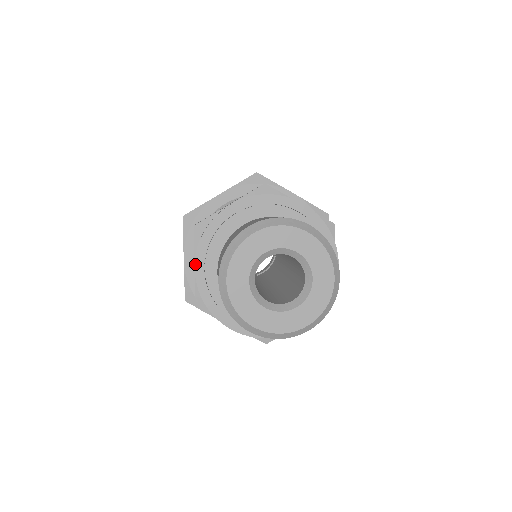
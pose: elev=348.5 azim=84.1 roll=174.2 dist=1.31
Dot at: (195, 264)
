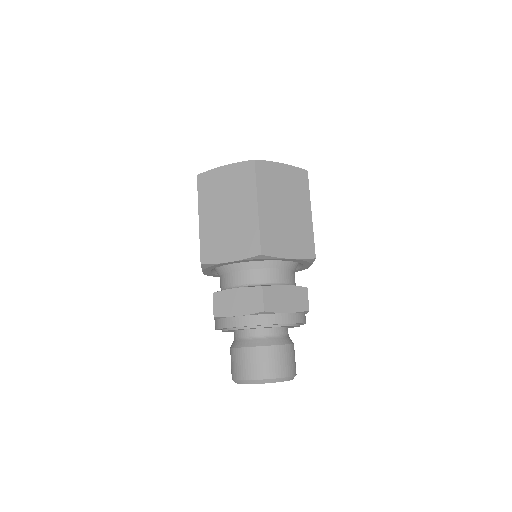
Dot at: occluded
